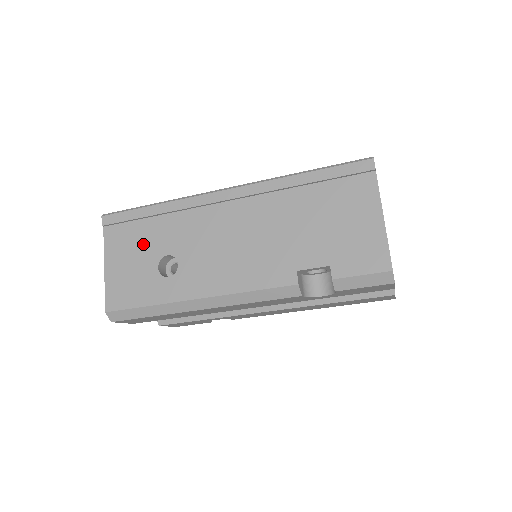
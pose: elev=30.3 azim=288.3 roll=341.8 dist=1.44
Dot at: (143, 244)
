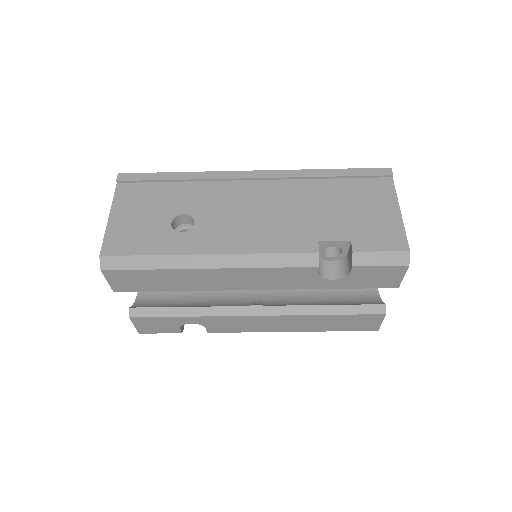
Dot at: (158, 202)
